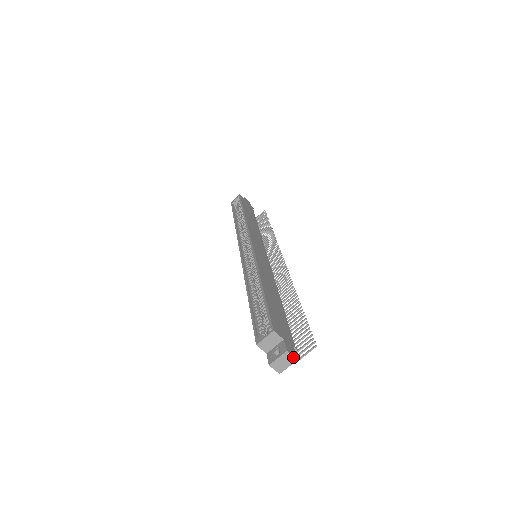
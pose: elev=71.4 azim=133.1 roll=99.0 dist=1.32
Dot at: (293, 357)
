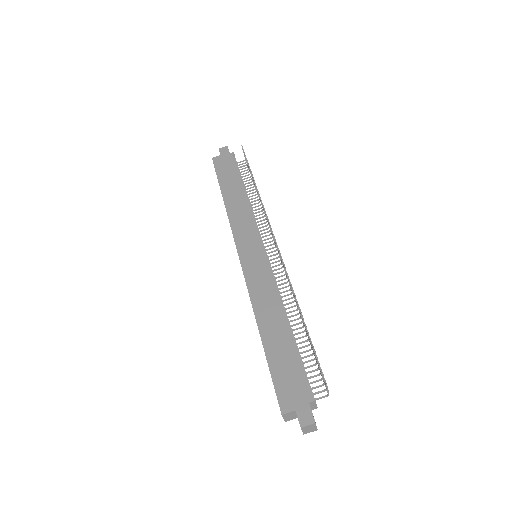
Dot at: (310, 425)
